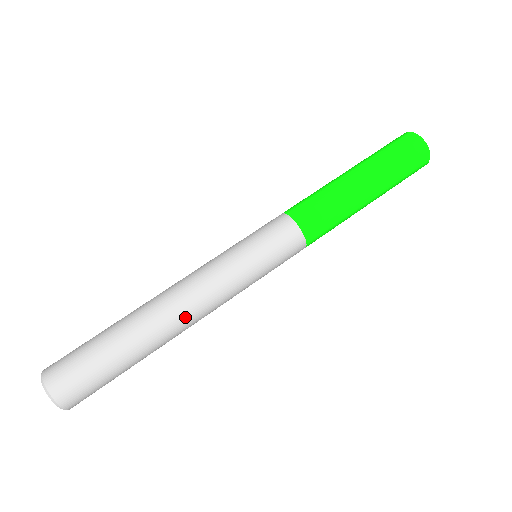
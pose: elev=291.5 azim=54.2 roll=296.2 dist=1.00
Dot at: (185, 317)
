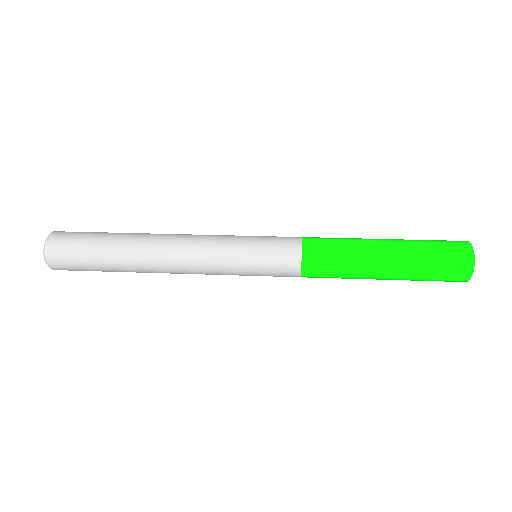
Dot at: (166, 258)
